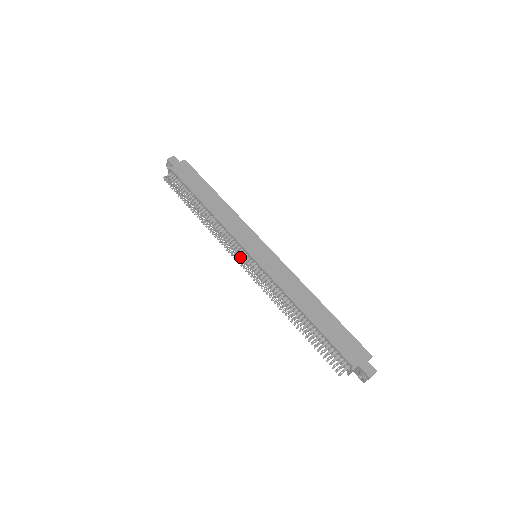
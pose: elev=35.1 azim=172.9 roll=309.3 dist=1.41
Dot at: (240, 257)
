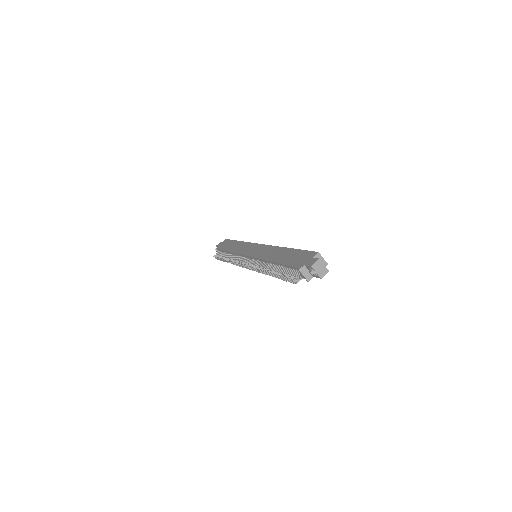
Dot at: (244, 263)
